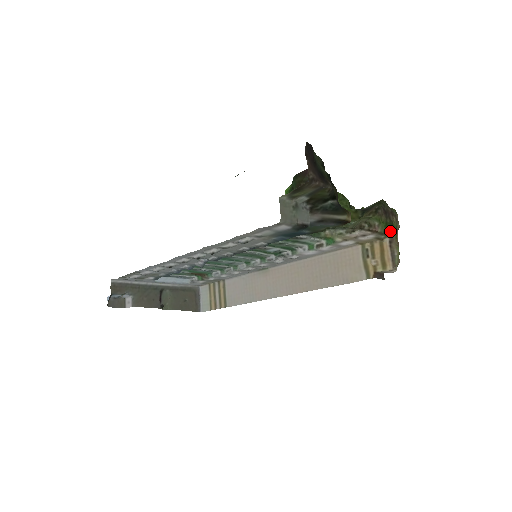
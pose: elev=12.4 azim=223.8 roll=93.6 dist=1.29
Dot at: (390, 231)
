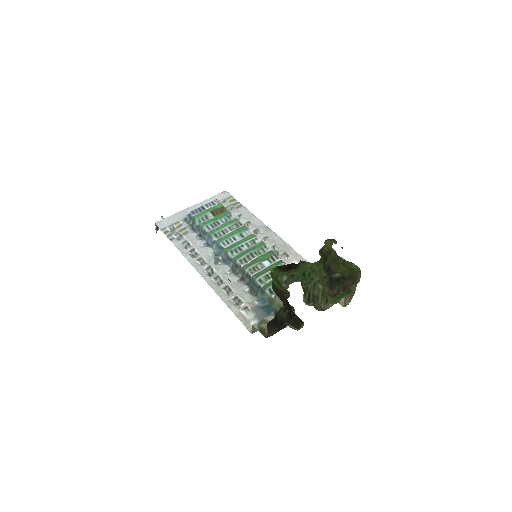
Dot at: occluded
